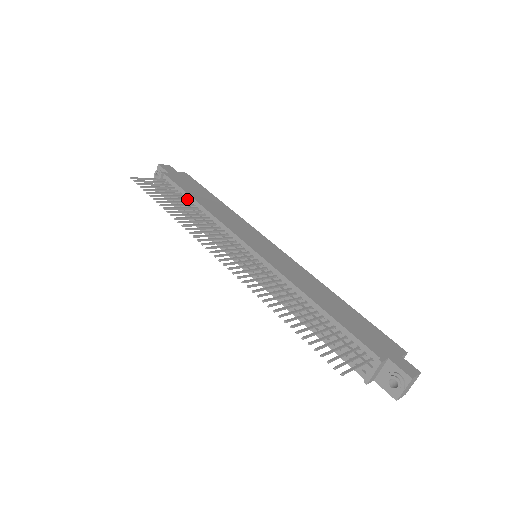
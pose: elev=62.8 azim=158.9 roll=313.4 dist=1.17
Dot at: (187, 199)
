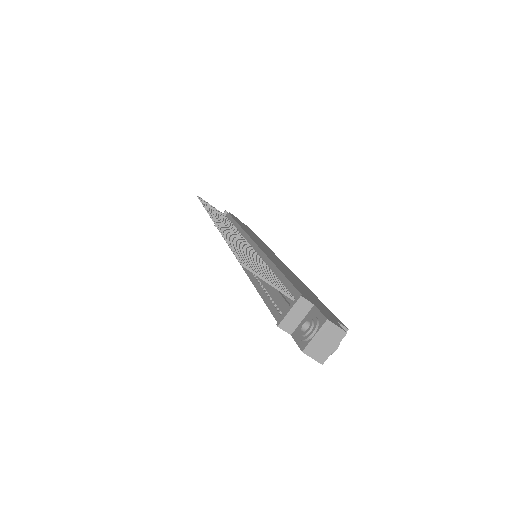
Dot at: (231, 222)
